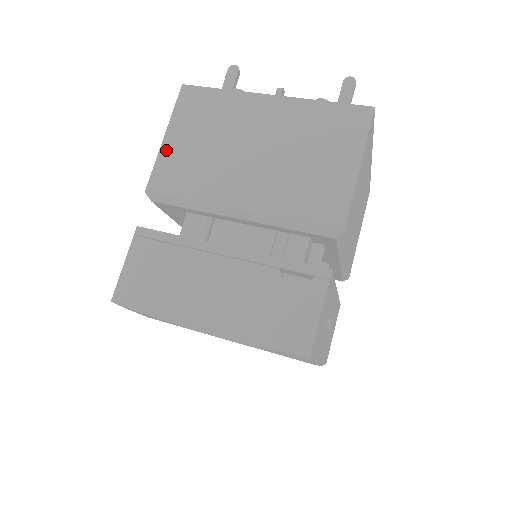
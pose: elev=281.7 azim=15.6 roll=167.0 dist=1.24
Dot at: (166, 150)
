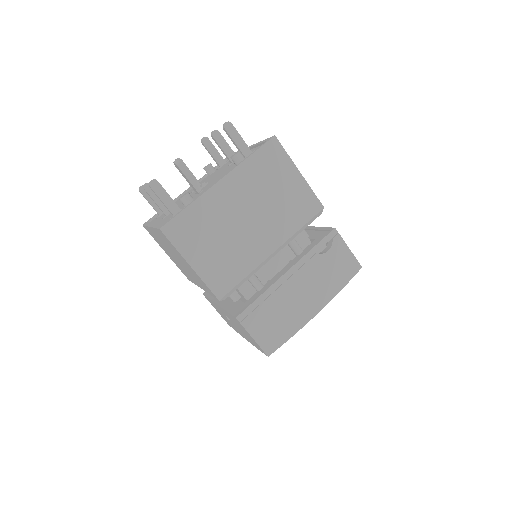
Dot at: (201, 271)
